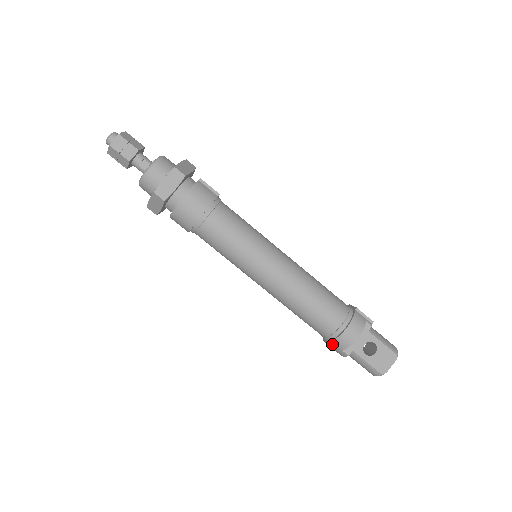
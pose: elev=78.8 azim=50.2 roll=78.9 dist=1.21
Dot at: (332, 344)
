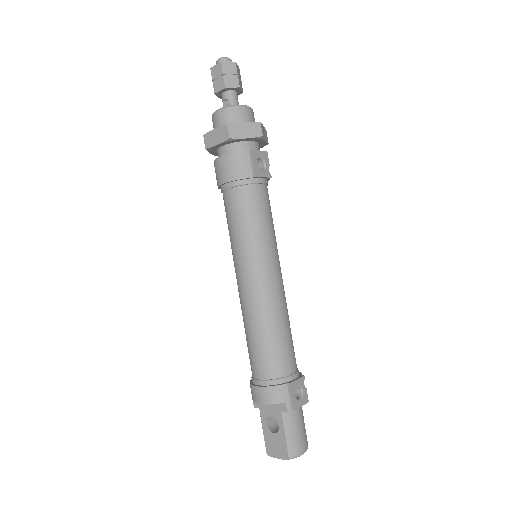
Dot at: occluded
